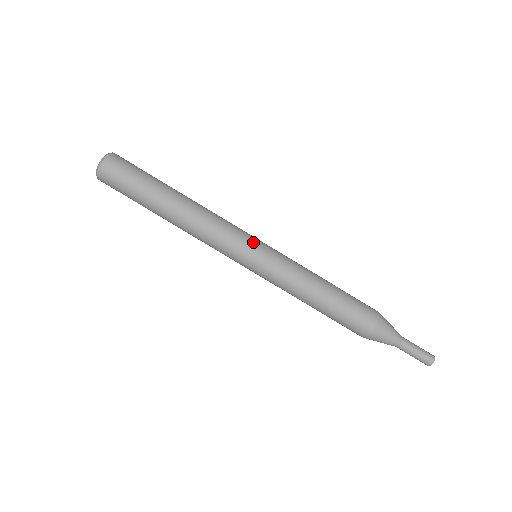
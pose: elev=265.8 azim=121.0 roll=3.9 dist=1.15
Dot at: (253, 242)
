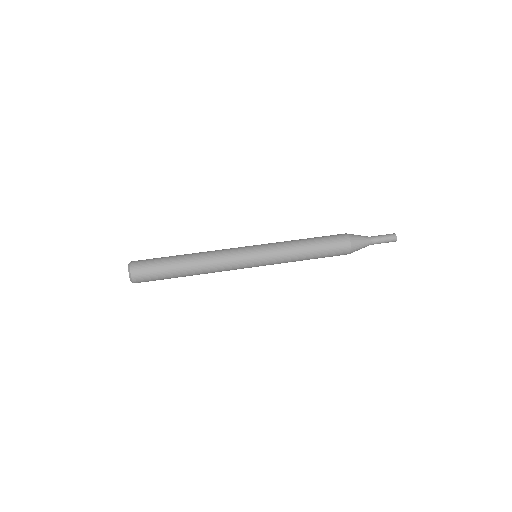
Dot at: (248, 247)
